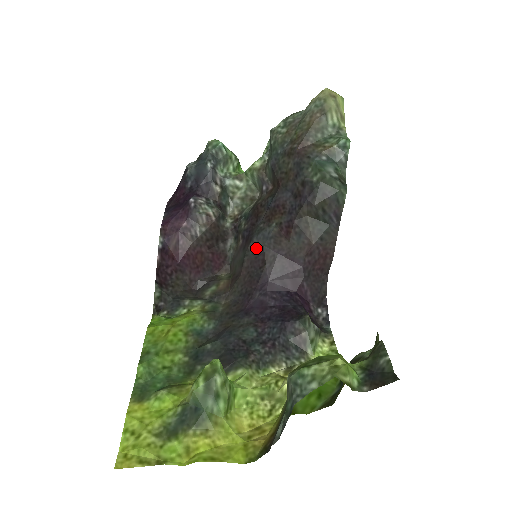
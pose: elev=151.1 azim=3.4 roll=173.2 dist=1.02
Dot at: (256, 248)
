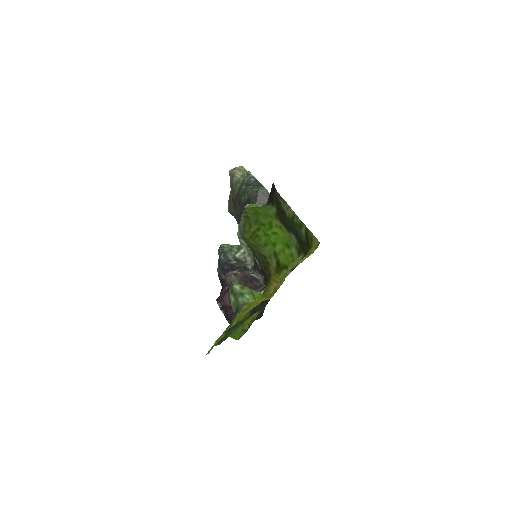
Dot at: occluded
